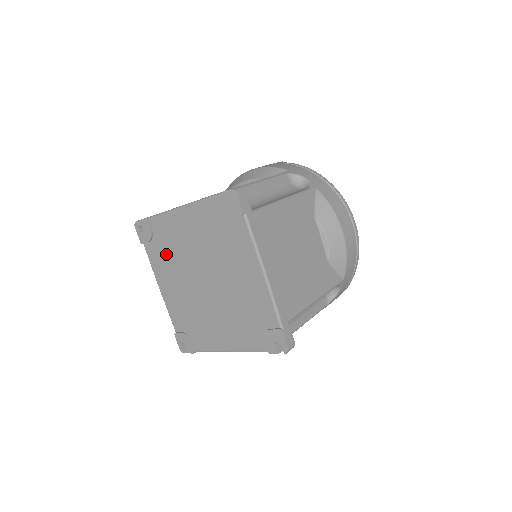
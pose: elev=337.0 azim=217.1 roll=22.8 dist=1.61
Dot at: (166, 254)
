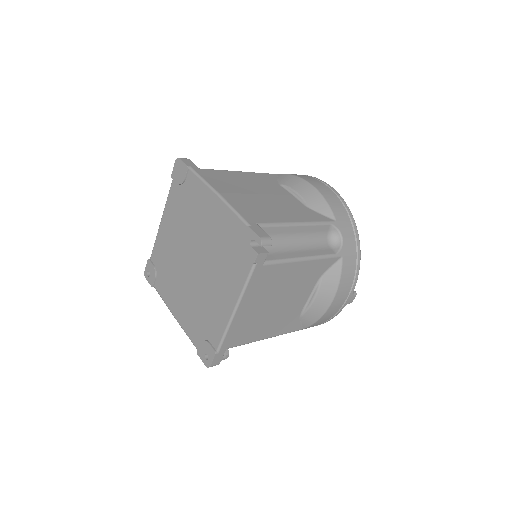
Dot at: (167, 274)
